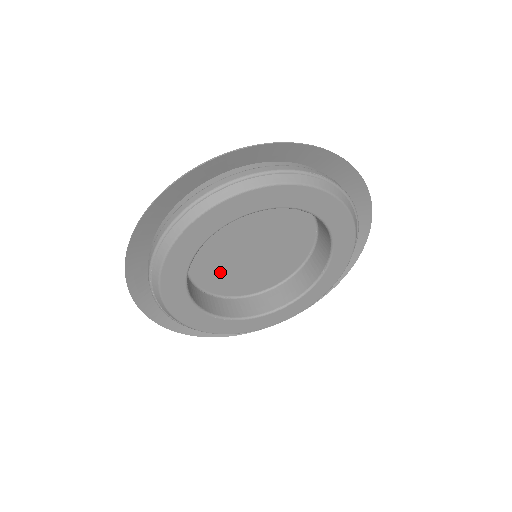
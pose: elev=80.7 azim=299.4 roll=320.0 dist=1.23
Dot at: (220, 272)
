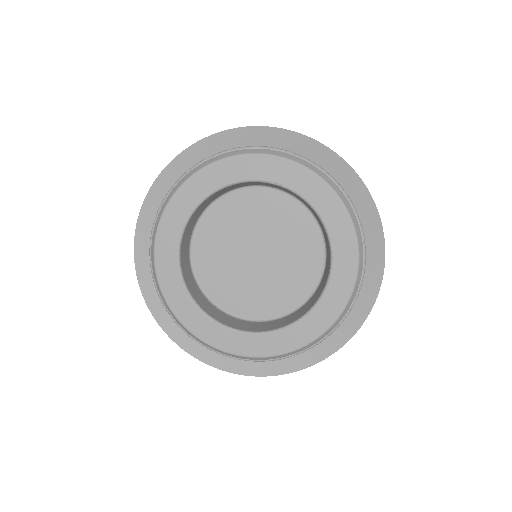
Dot at: (227, 280)
